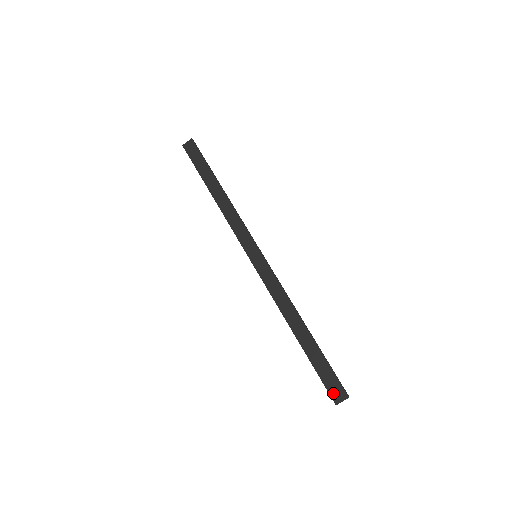
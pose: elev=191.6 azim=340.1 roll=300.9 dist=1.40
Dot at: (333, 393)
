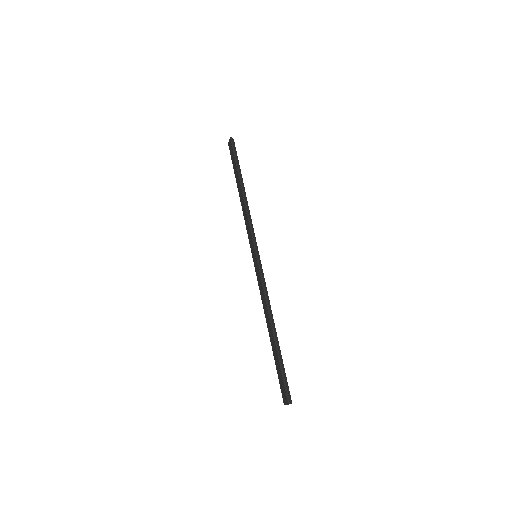
Dot at: (283, 395)
